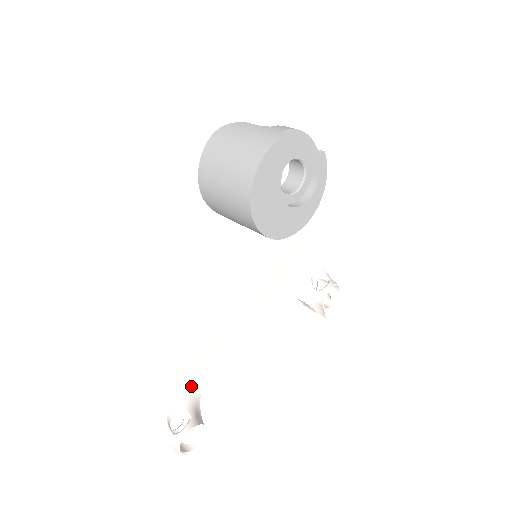
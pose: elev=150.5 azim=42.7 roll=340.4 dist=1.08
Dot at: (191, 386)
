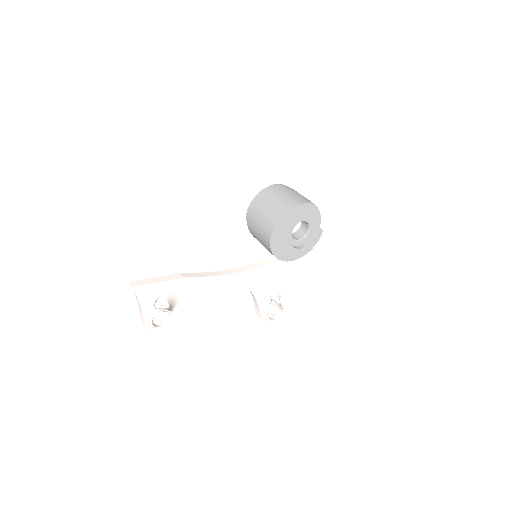
Dot at: (178, 295)
